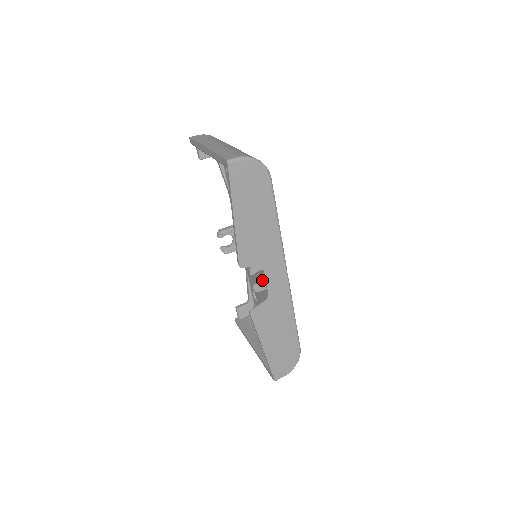
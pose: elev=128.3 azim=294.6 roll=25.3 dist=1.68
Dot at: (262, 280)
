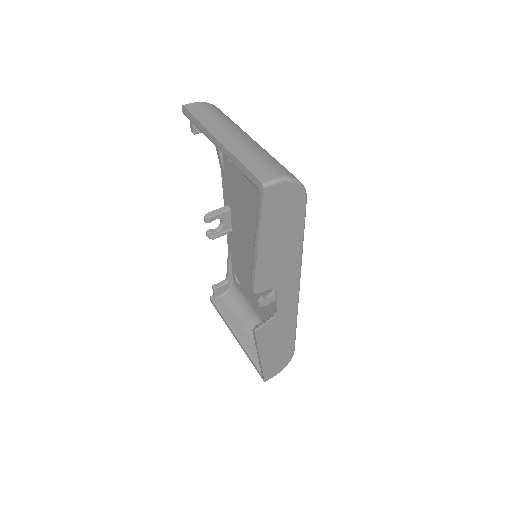
Dot at: (268, 293)
